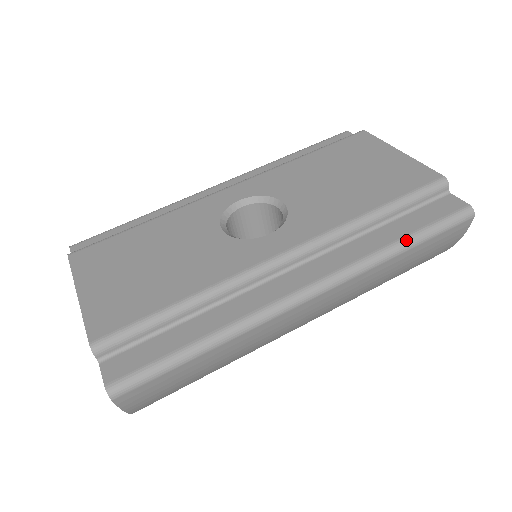
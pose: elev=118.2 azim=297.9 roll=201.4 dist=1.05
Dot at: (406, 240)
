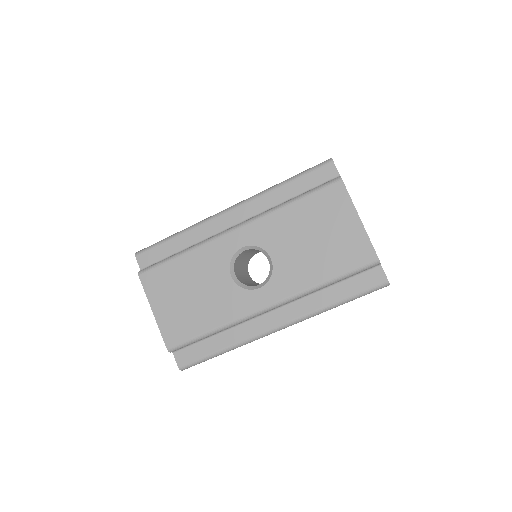
Dot at: (340, 302)
